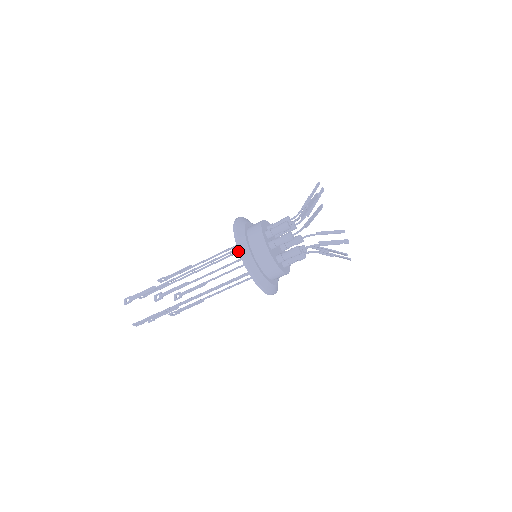
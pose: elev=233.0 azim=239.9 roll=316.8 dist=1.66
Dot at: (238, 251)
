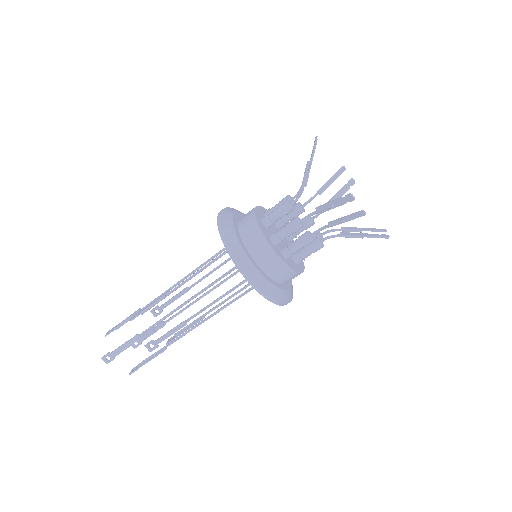
Dot at: occluded
